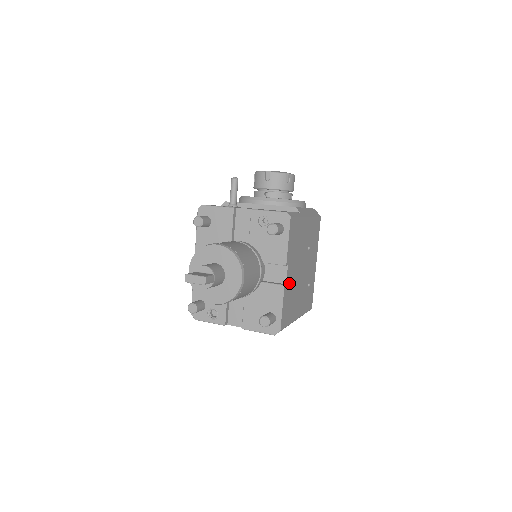
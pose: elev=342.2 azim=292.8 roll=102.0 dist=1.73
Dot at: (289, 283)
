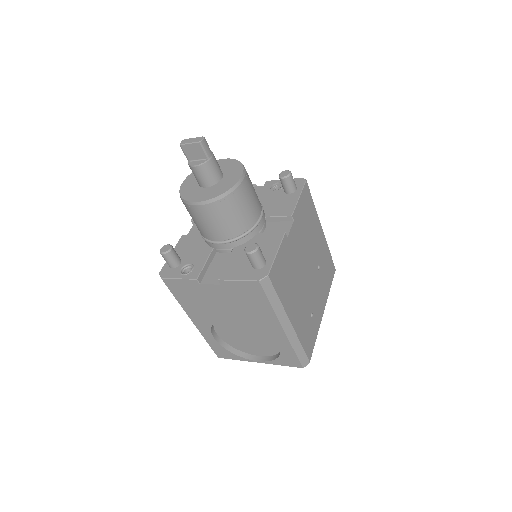
Dot at: (291, 246)
